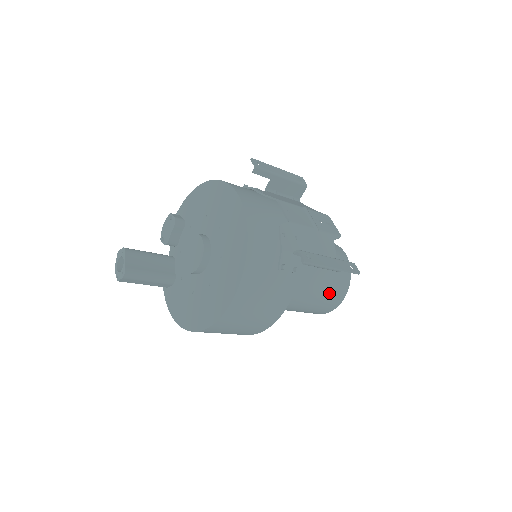
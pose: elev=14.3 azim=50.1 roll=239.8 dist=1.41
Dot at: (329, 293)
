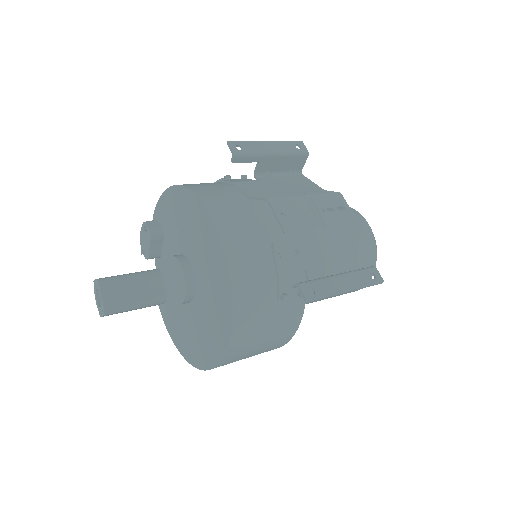
Dot at: occluded
